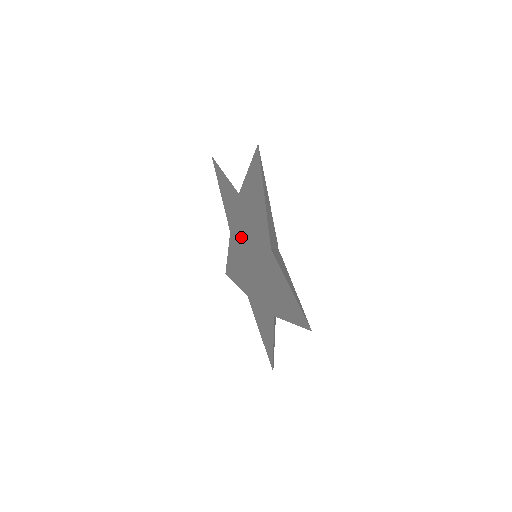
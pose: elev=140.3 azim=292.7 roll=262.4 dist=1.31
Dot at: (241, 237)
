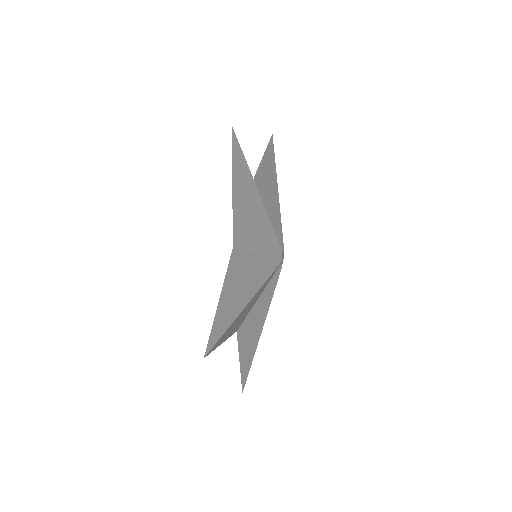
Dot at: occluded
